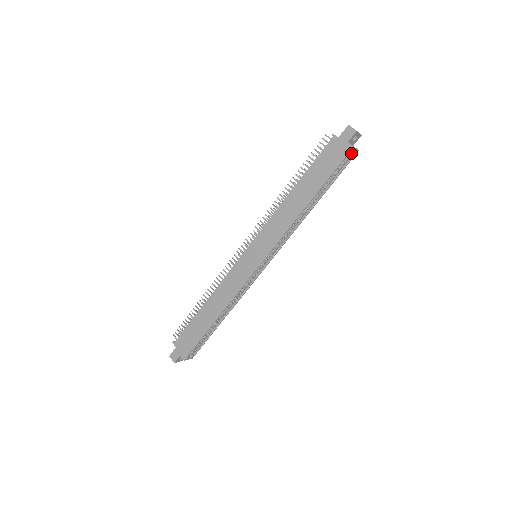
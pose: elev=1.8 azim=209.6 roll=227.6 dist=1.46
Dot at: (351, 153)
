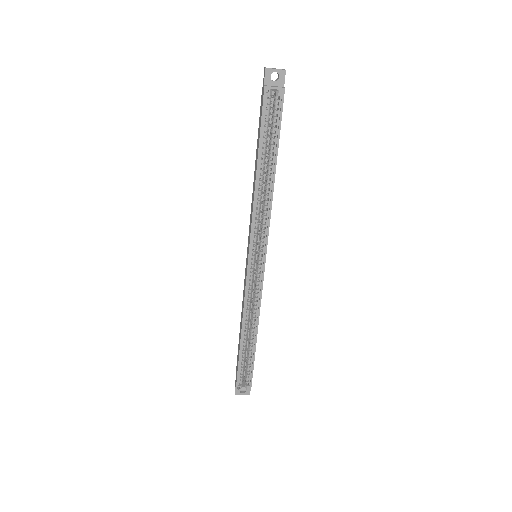
Dot at: (275, 96)
